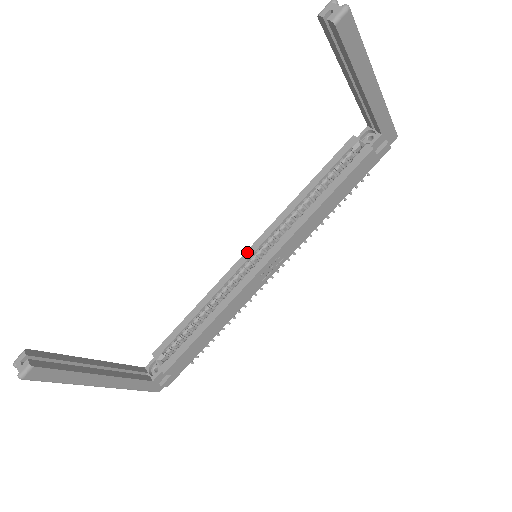
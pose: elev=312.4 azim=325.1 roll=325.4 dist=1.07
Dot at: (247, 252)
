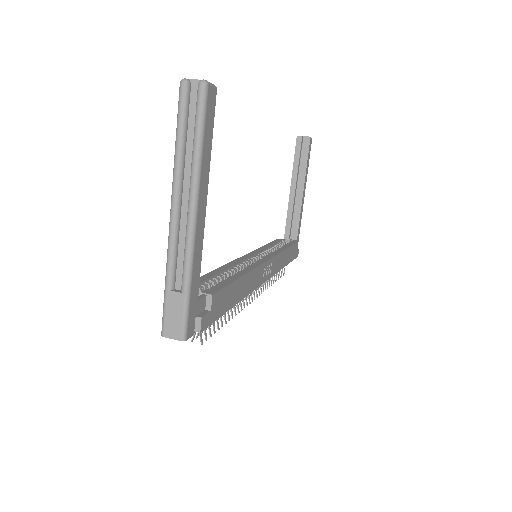
Dot at: (243, 256)
